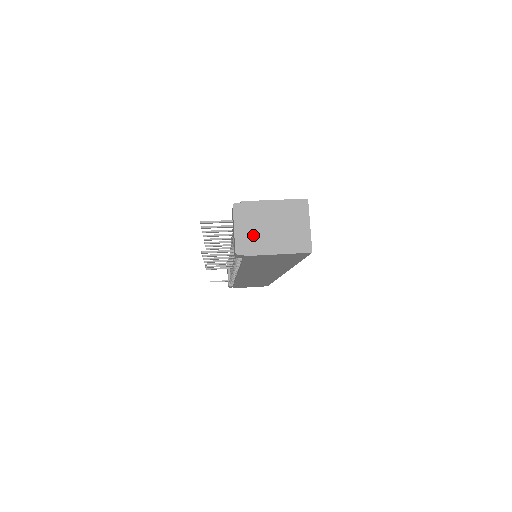
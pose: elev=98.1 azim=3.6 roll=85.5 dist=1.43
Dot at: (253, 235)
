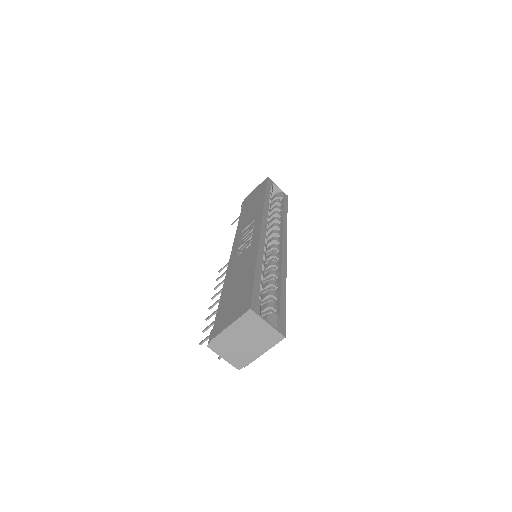
Dot at: (238, 354)
